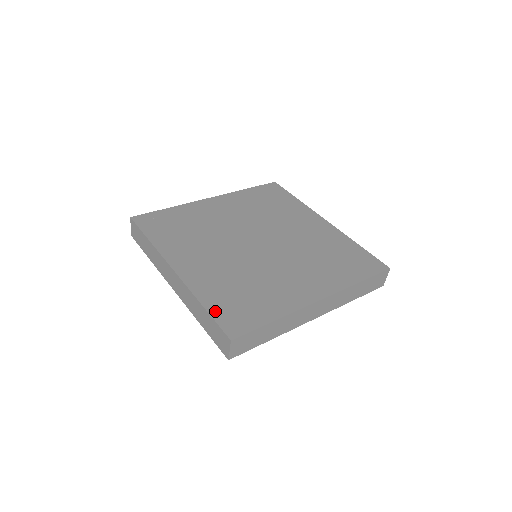
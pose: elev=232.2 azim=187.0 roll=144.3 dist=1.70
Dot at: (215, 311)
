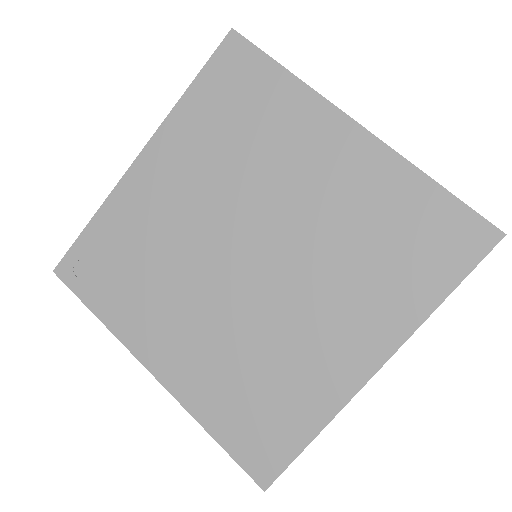
Dot at: (229, 442)
